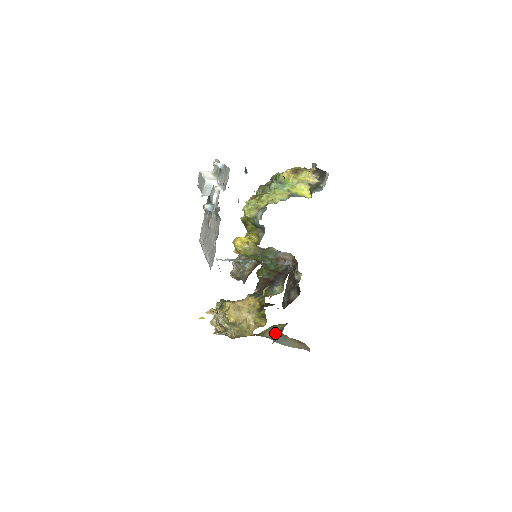
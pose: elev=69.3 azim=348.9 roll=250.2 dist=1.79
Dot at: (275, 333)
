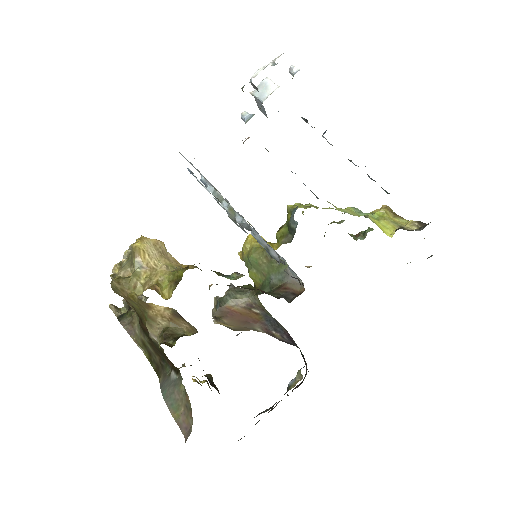
Dot at: (168, 335)
